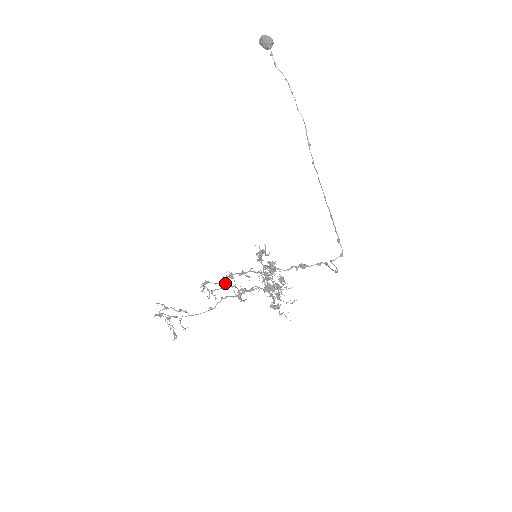
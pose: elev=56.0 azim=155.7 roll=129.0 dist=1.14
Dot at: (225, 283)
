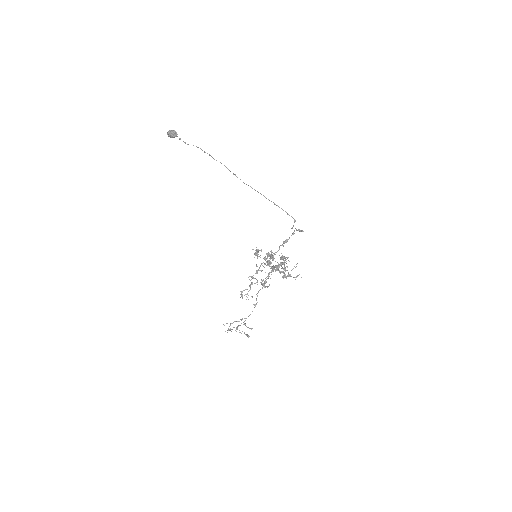
Dot at: (250, 284)
